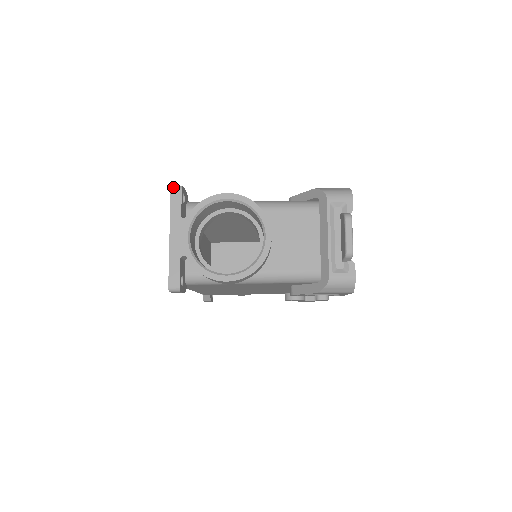
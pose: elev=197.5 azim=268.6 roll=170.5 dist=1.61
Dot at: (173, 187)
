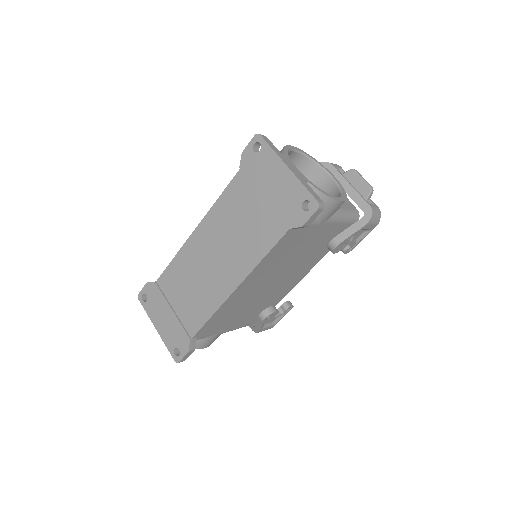
Dot at: (260, 134)
